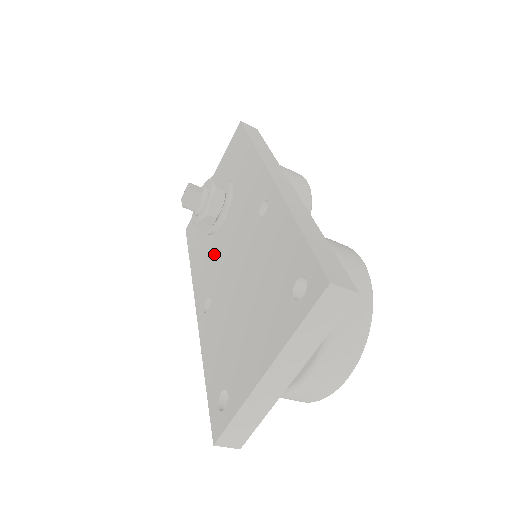
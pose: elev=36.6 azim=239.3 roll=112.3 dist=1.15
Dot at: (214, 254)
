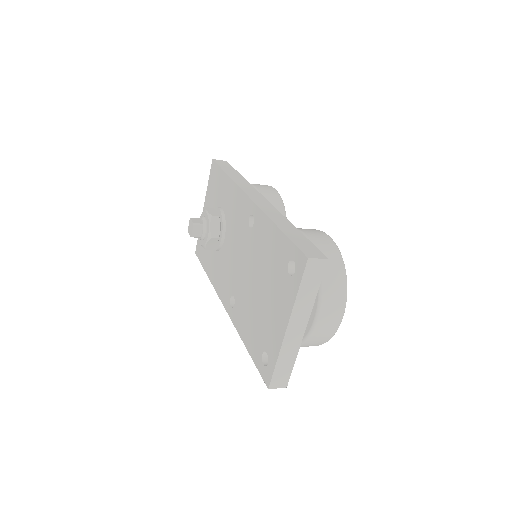
Dot at: (225, 264)
